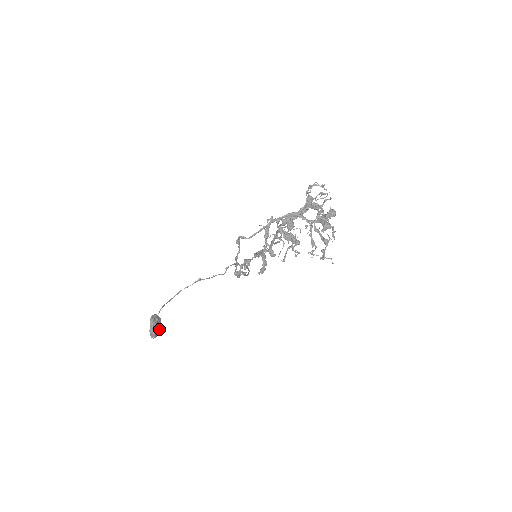
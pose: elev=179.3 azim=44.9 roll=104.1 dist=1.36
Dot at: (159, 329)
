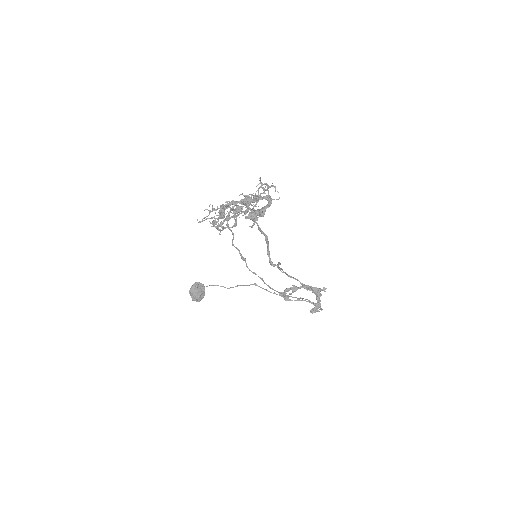
Dot at: (198, 295)
